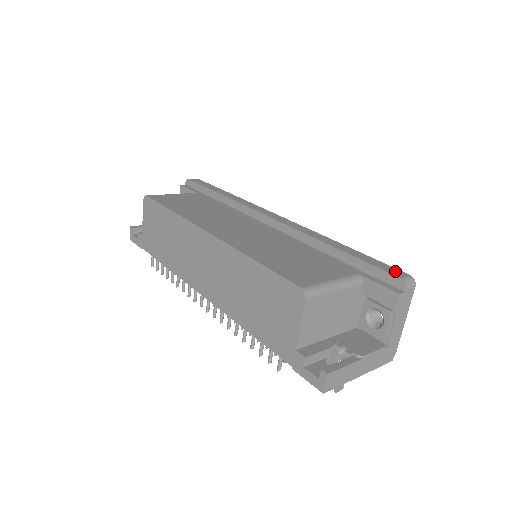
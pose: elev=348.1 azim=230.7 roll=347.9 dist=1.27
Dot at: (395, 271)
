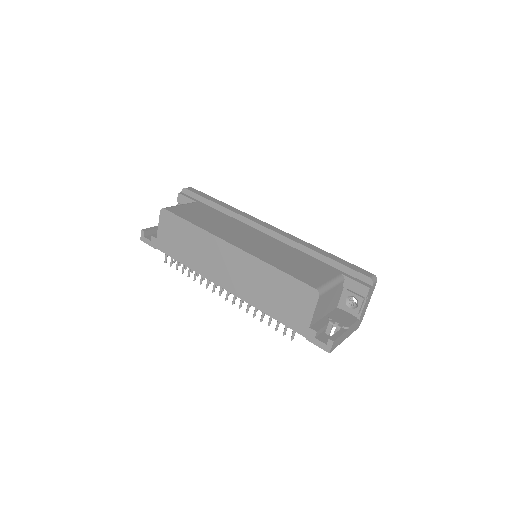
Dot at: (365, 272)
